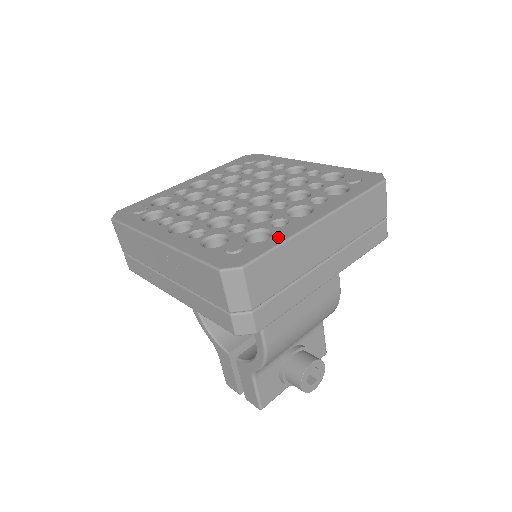
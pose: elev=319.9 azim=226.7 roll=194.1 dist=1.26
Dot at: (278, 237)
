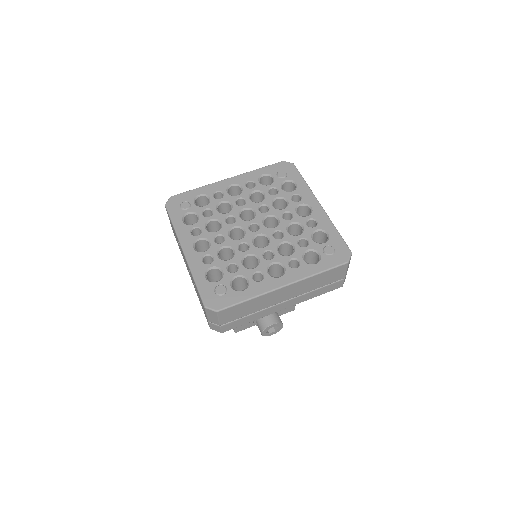
Dot at: (249, 293)
